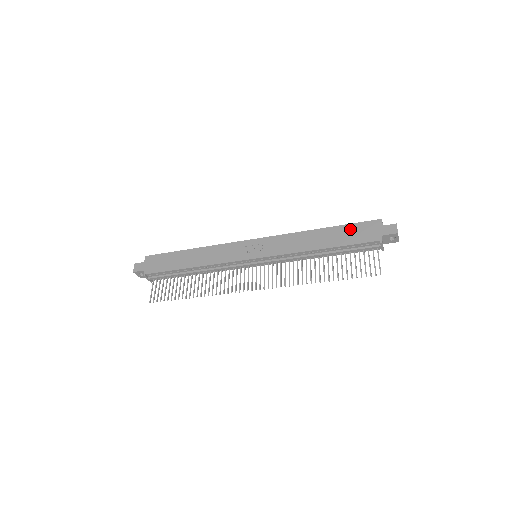
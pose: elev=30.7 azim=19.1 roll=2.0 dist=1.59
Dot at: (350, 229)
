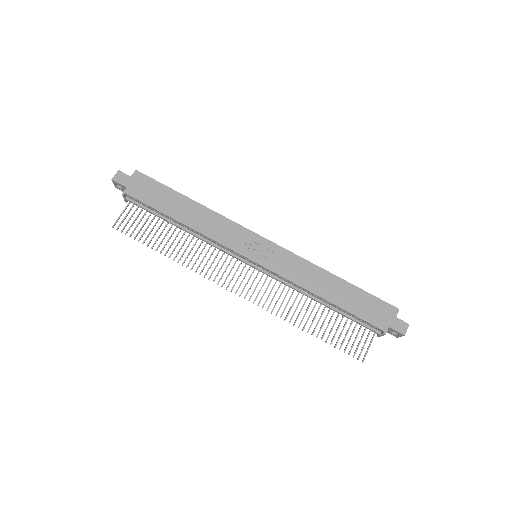
Dot at: (365, 298)
